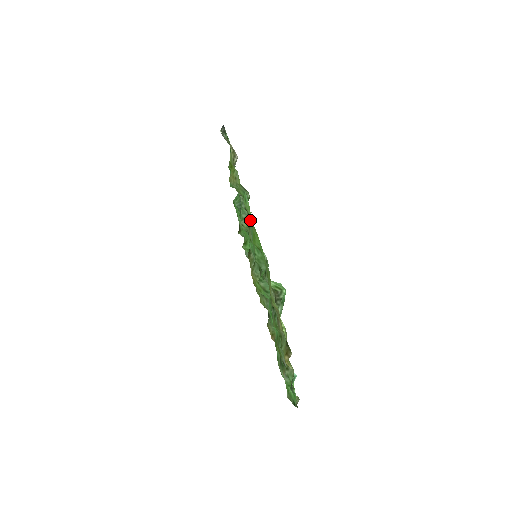
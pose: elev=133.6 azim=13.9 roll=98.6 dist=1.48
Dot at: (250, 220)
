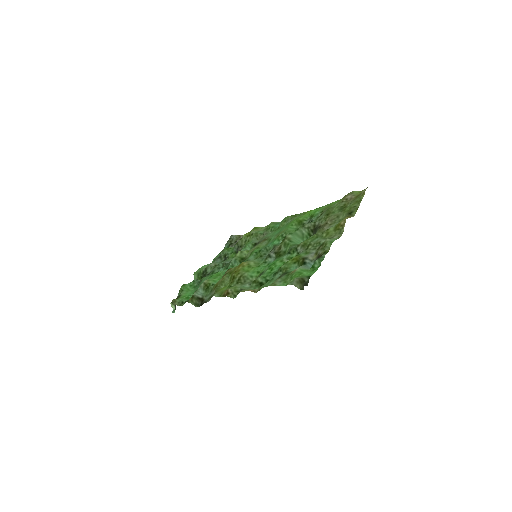
Dot at: (293, 218)
